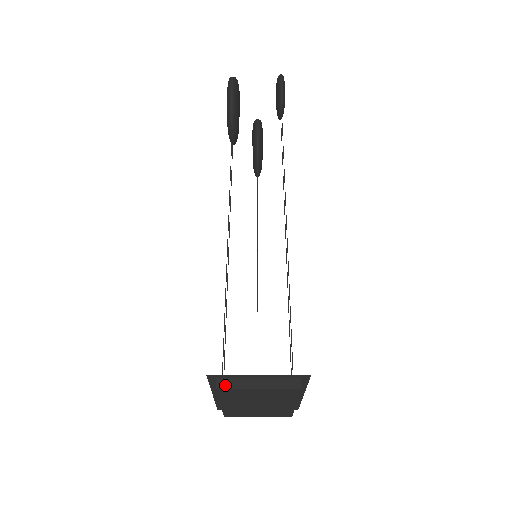
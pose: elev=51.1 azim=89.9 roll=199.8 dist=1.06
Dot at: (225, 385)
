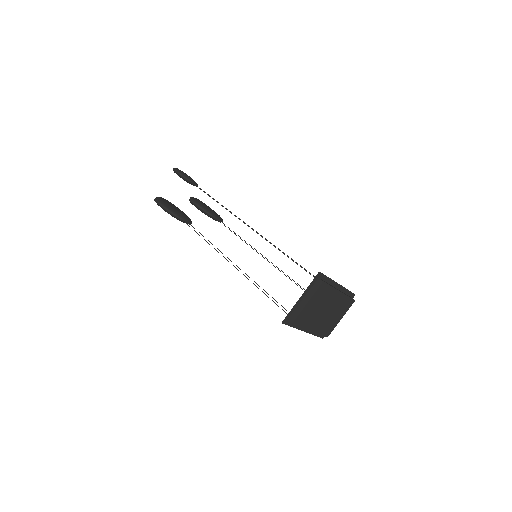
Dot at: (294, 318)
